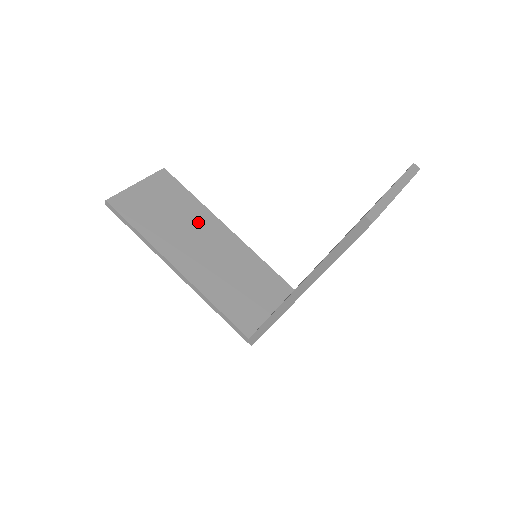
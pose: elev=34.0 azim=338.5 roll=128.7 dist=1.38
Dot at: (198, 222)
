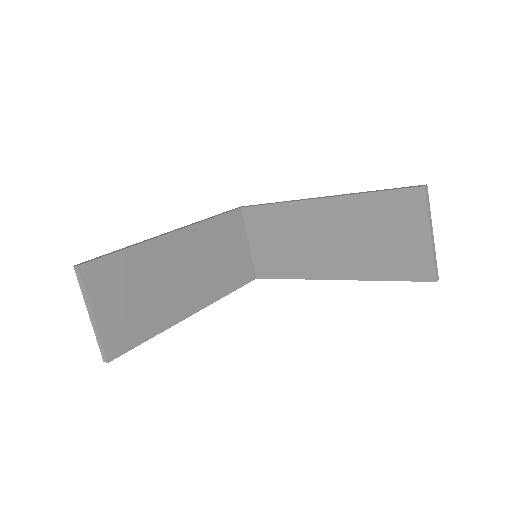
Dot at: (160, 263)
